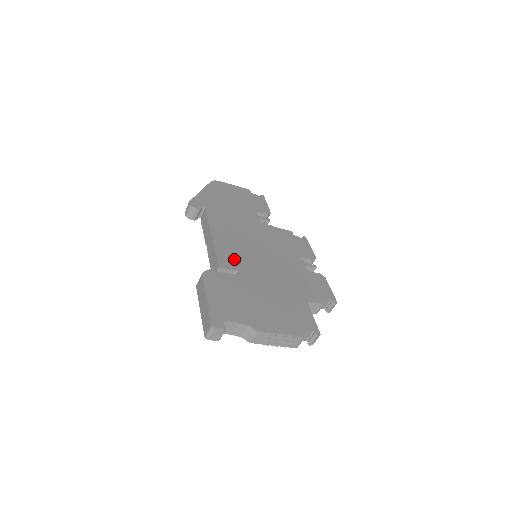
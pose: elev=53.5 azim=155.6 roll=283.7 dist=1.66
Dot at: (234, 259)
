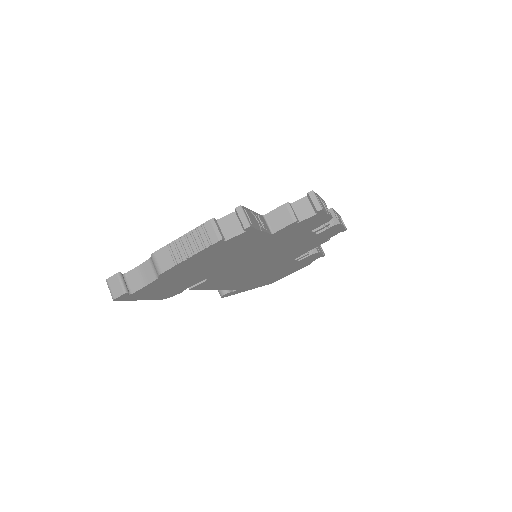
Dot at: occluded
